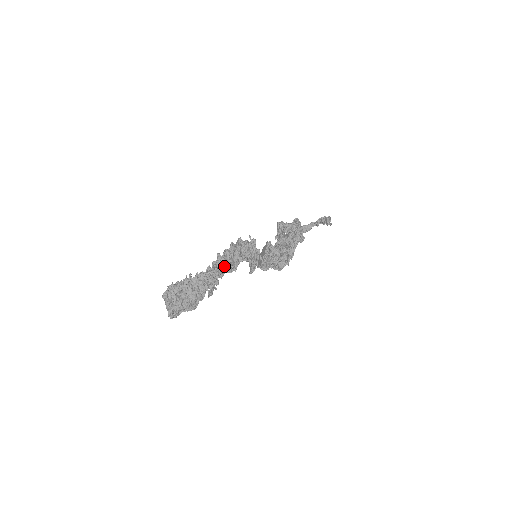
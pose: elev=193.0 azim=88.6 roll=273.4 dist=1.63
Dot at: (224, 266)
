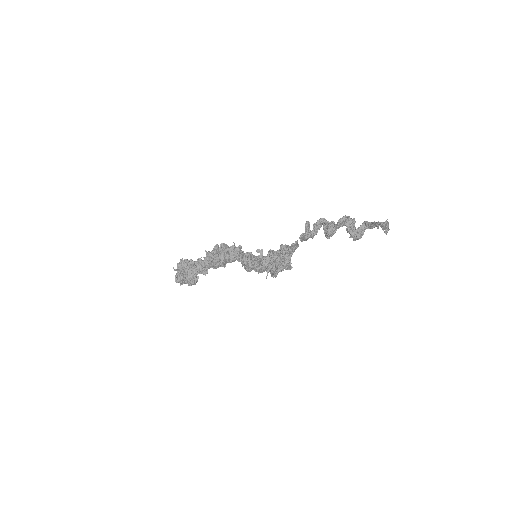
Dot at: occluded
